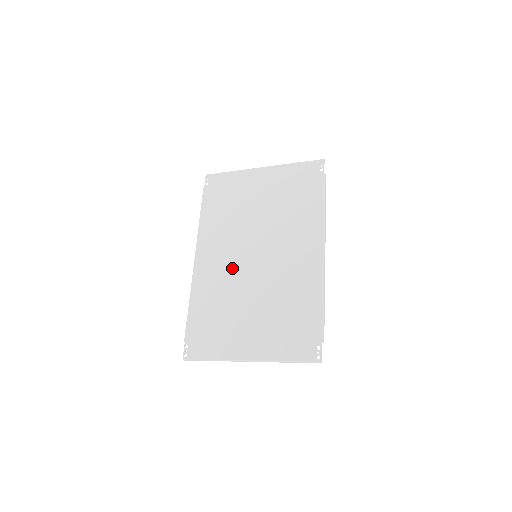
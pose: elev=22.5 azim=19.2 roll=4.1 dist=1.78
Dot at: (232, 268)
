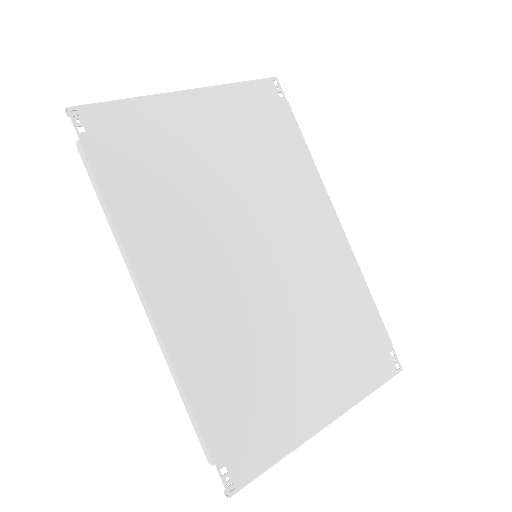
Dot at: (229, 291)
